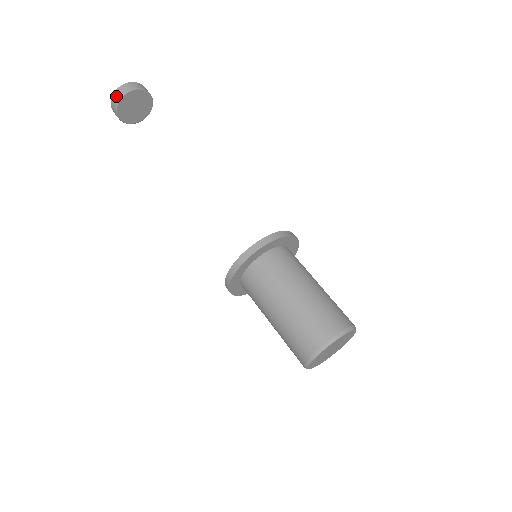
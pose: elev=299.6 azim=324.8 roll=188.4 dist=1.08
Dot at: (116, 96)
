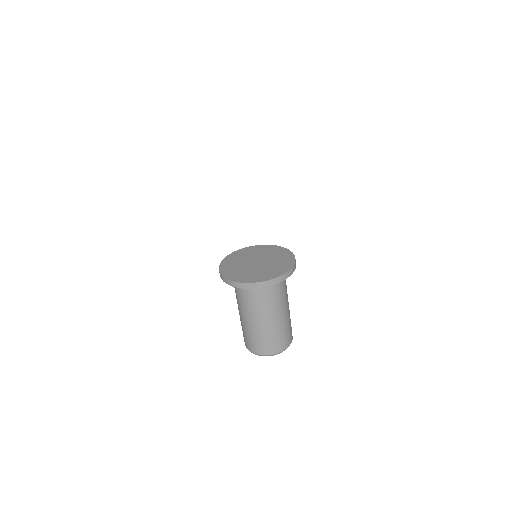
Dot at: out of frame
